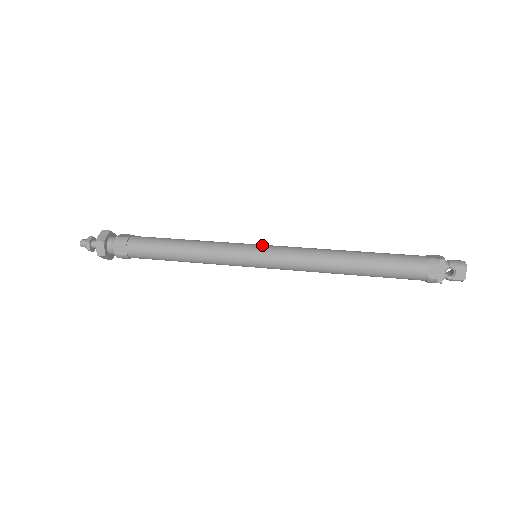
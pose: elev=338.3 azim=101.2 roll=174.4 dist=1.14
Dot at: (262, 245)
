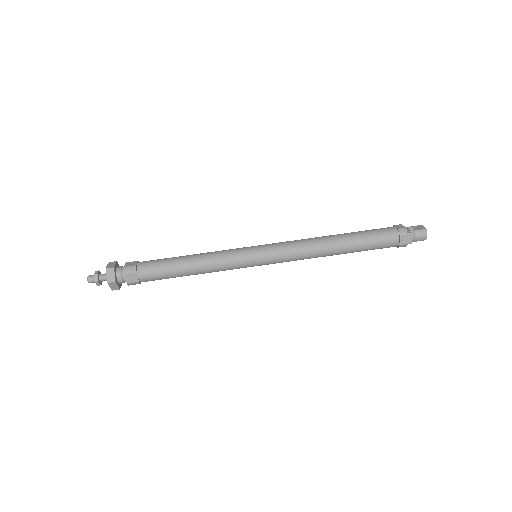
Dot at: (262, 260)
